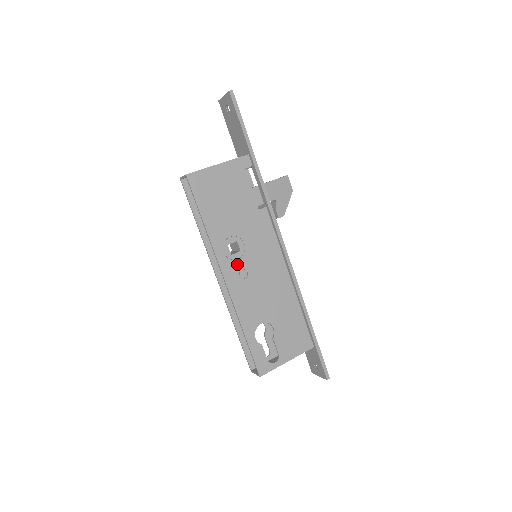
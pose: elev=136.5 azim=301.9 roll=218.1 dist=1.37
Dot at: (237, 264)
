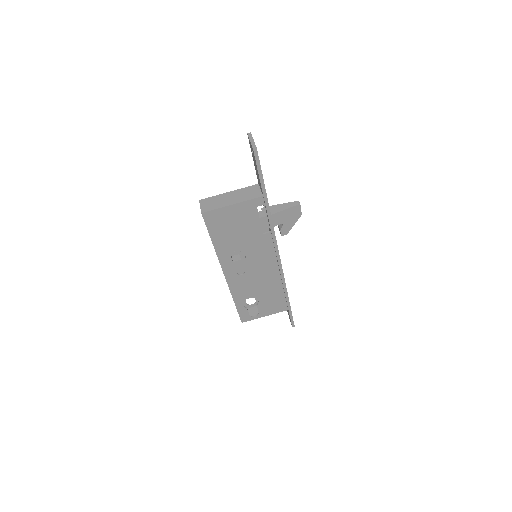
Dot at: (237, 267)
